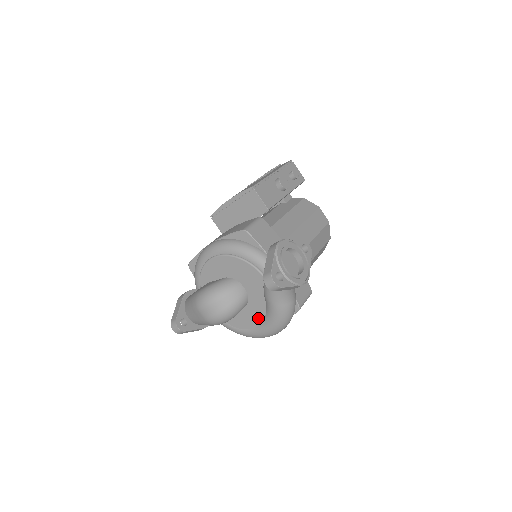
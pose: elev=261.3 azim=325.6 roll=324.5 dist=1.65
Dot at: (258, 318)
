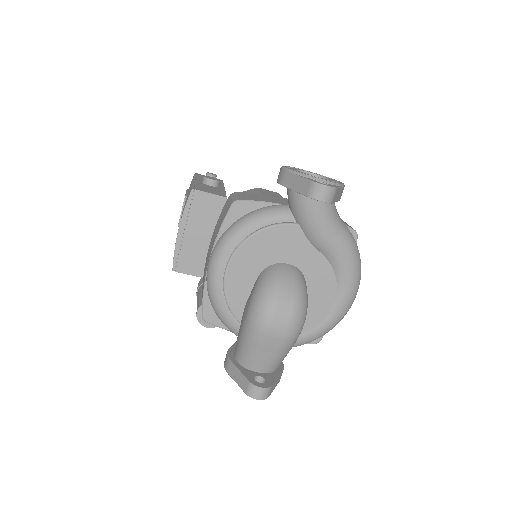
Dot at: (329, 285)
